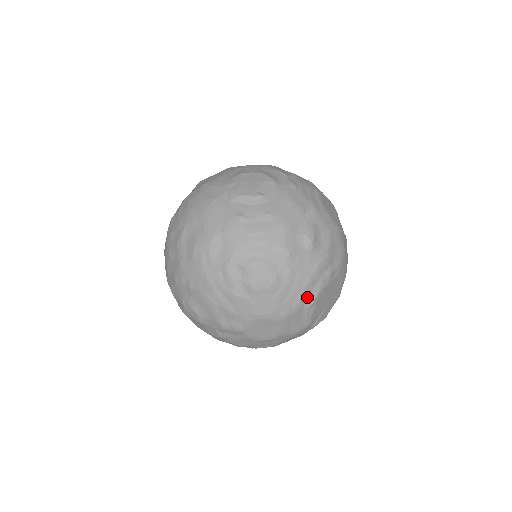
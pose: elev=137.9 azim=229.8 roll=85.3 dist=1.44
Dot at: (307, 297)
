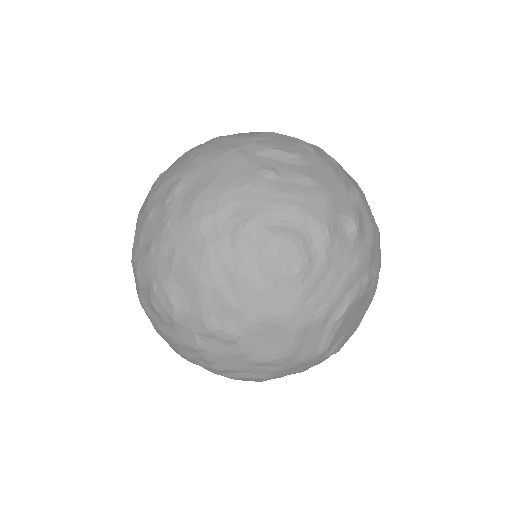
Dot at: (337, 304)
